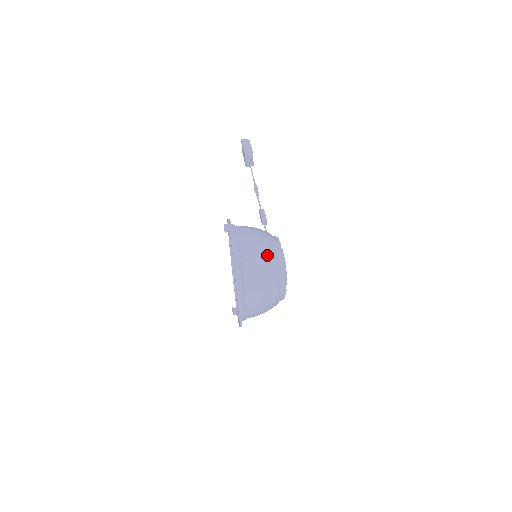
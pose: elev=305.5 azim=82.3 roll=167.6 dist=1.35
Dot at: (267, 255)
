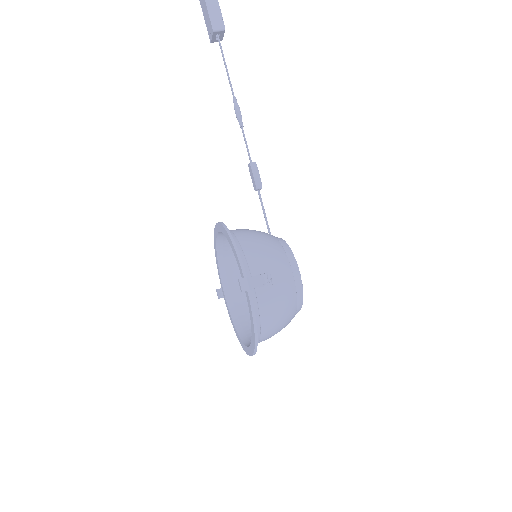
Dot at: (288, 300)
